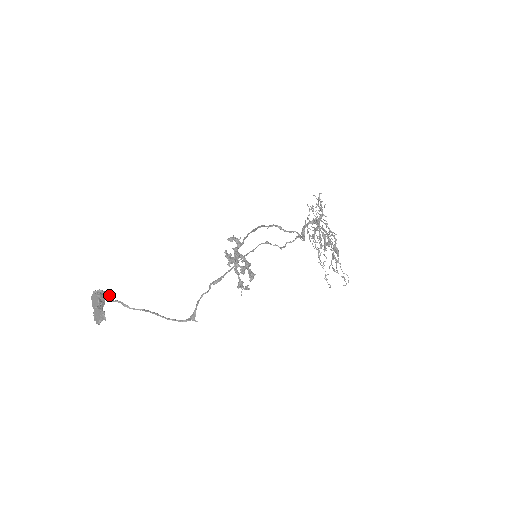
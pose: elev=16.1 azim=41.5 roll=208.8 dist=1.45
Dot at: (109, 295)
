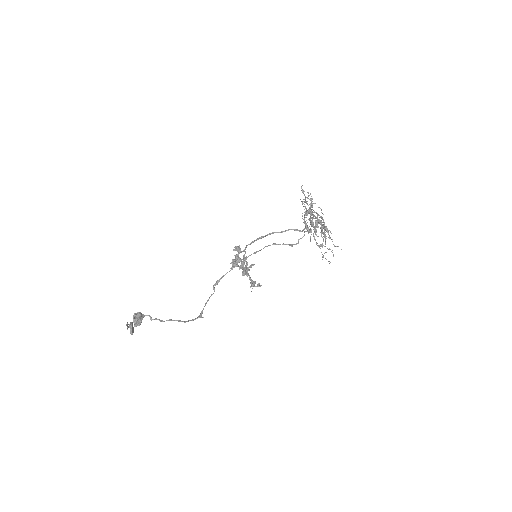
Dot at: (147, 315)
